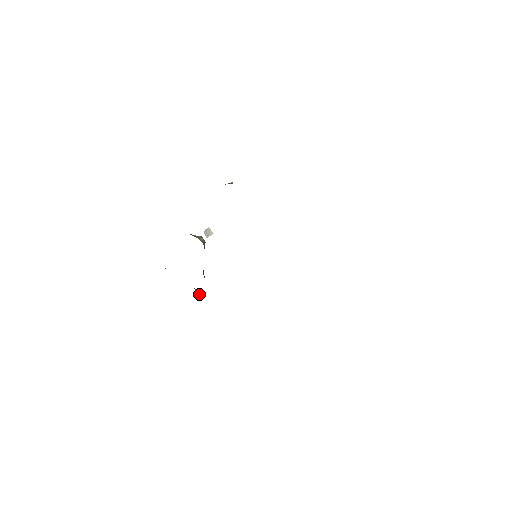
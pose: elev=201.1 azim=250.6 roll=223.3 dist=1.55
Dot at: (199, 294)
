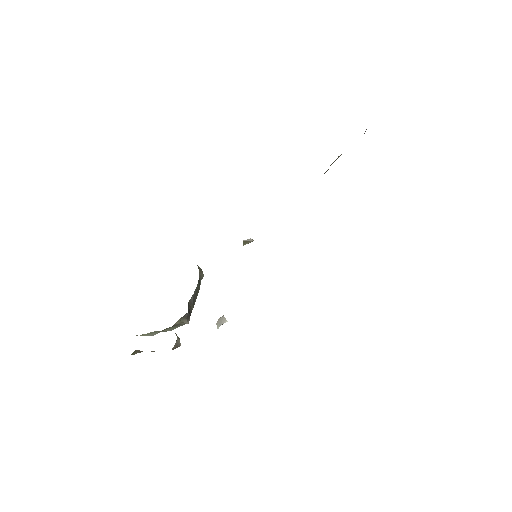
Dot at: occluded
